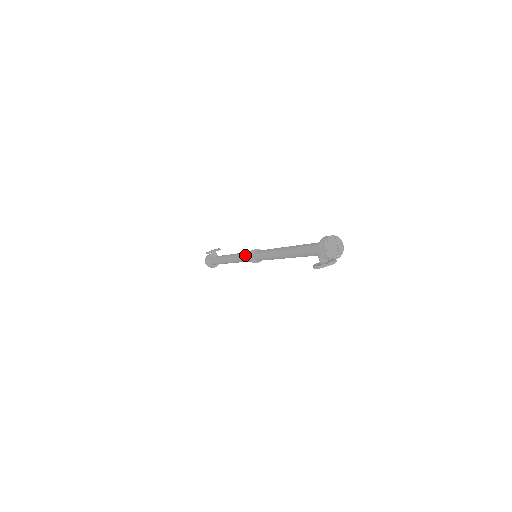
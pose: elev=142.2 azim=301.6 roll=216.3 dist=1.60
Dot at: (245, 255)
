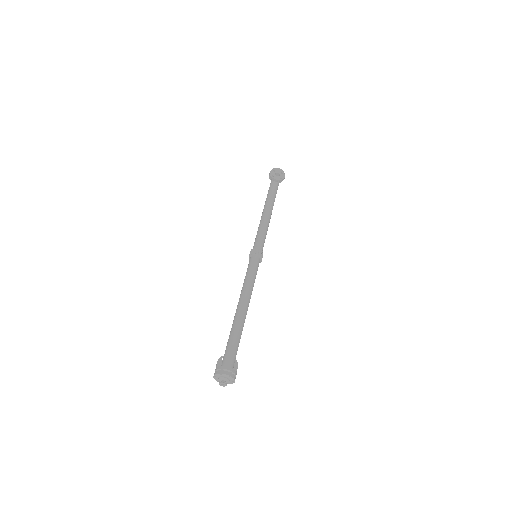
Dot at: (255, 242)
